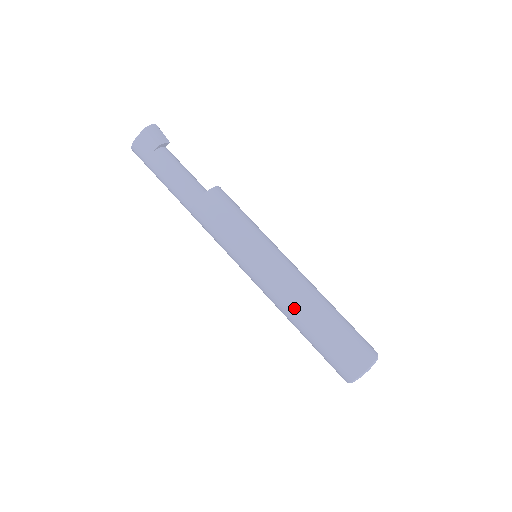
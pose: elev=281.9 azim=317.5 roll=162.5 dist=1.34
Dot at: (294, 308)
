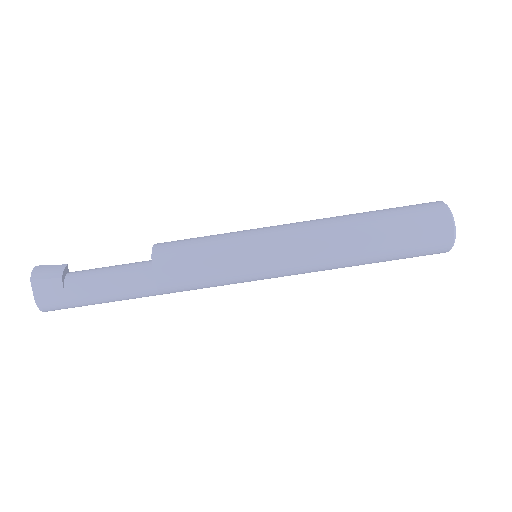
Dot at: (341, 251)
